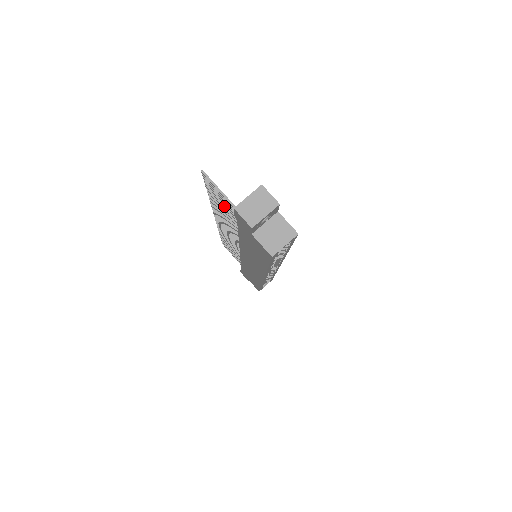
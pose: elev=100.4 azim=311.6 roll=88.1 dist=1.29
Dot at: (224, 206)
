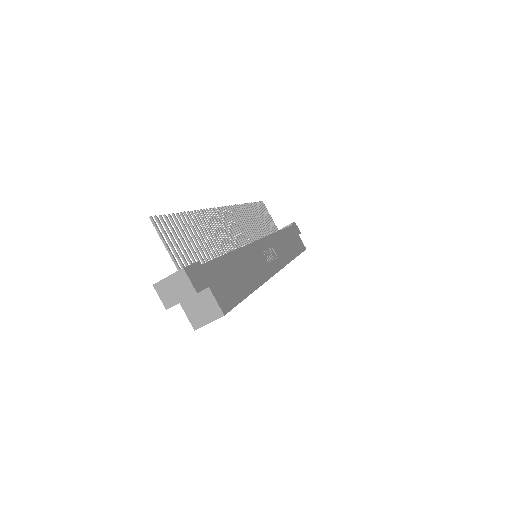
Dot at: (186, 241)
